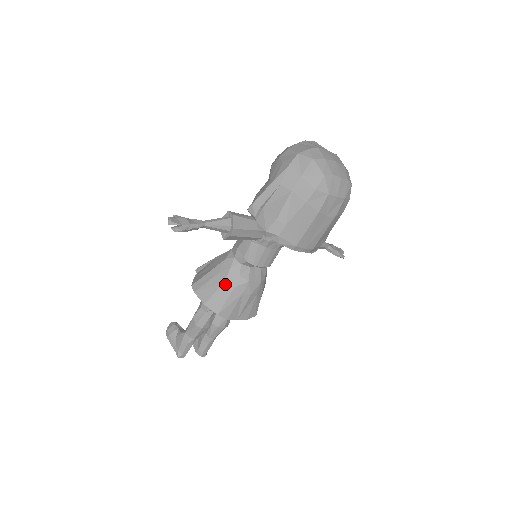
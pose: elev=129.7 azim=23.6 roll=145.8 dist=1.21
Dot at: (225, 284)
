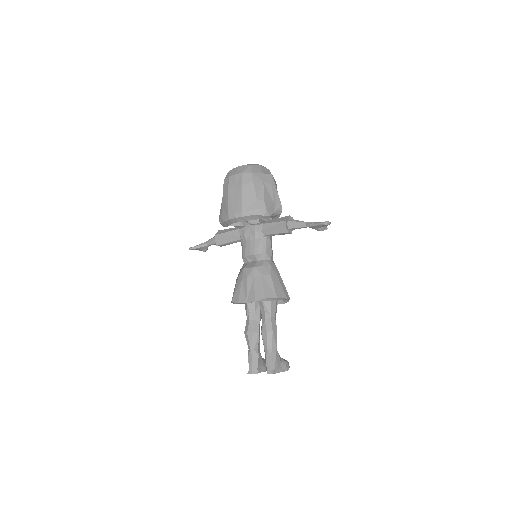
Dot at: (236, 280)
